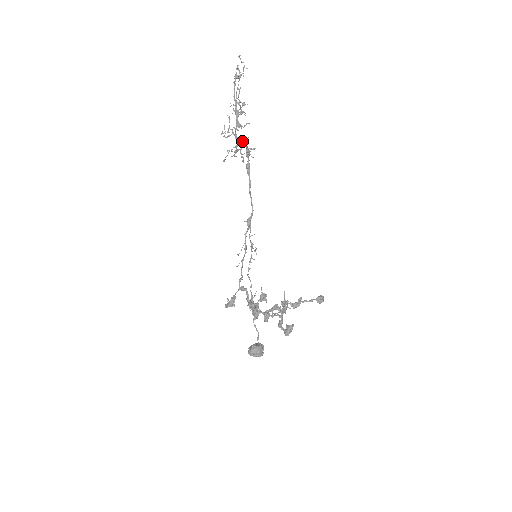
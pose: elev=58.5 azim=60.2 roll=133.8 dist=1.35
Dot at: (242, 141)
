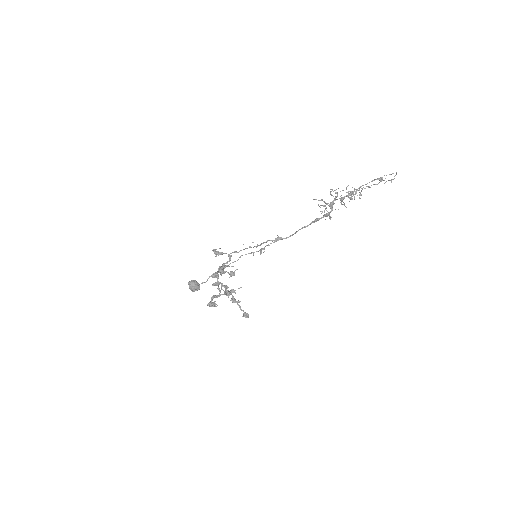
Dot at: occluded
